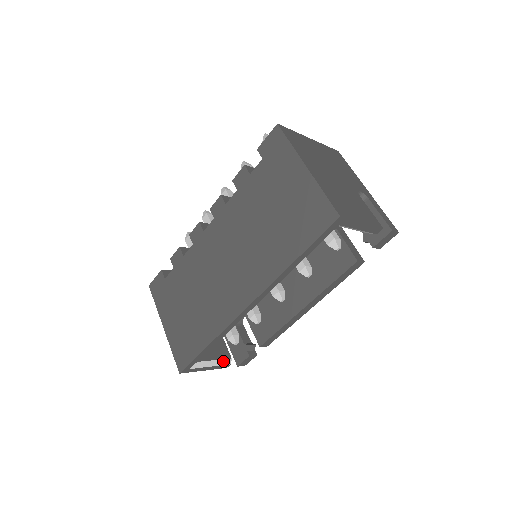
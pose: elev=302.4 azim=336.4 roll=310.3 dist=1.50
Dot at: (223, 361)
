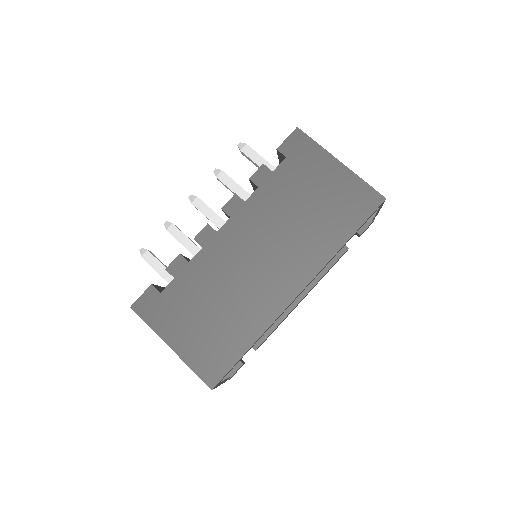
Dot at: (228, 373)
